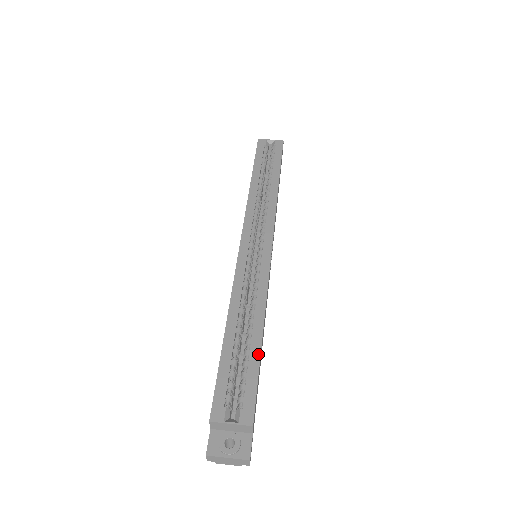
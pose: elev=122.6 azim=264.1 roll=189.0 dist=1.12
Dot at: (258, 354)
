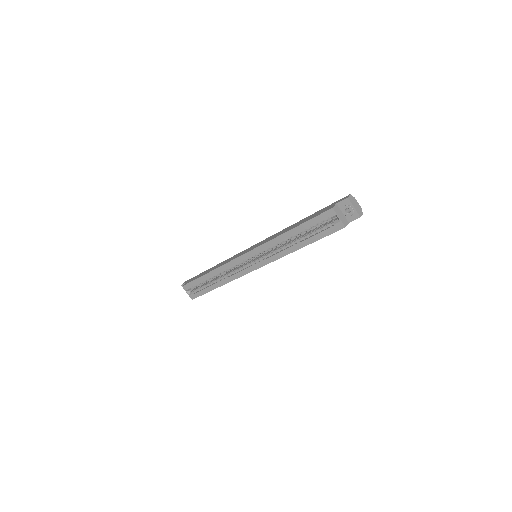
Dot at: (210, 290)
